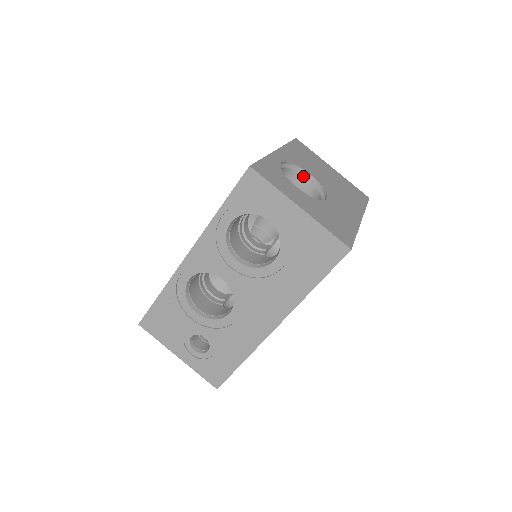
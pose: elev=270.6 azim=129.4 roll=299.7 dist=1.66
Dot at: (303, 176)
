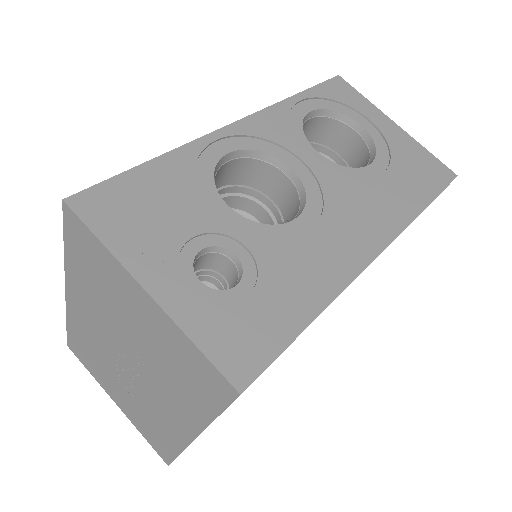
Dot at: occluded
